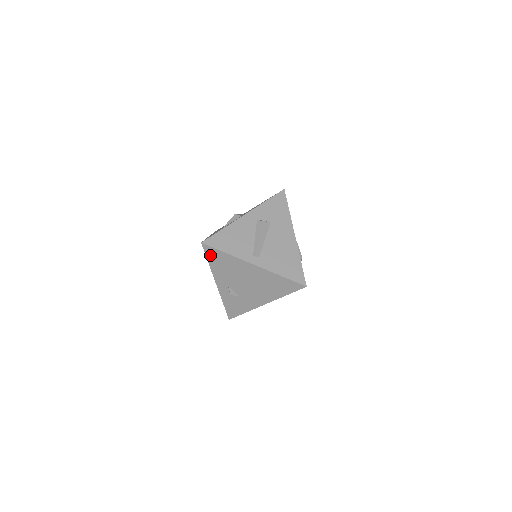
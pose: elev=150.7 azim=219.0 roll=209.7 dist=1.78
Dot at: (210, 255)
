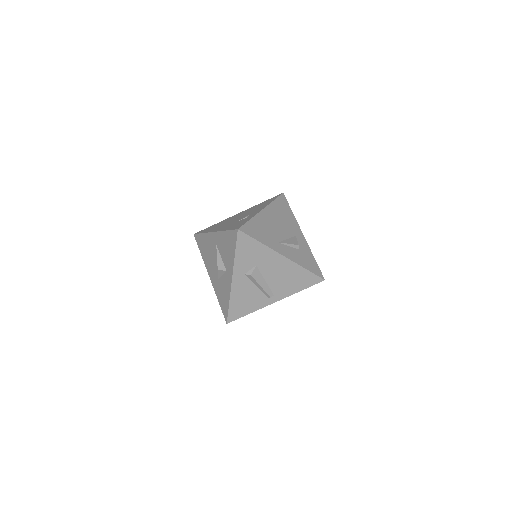
Dot at: occluded
